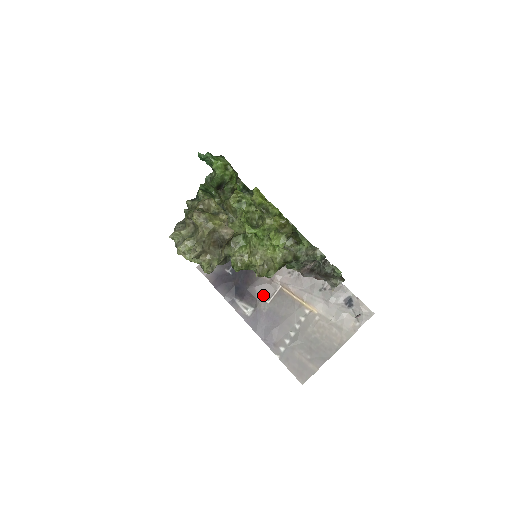
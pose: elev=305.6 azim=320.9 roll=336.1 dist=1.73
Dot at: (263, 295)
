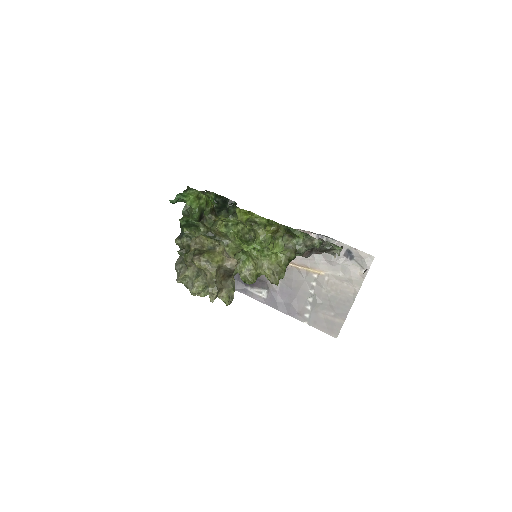
Dot at: occluded
